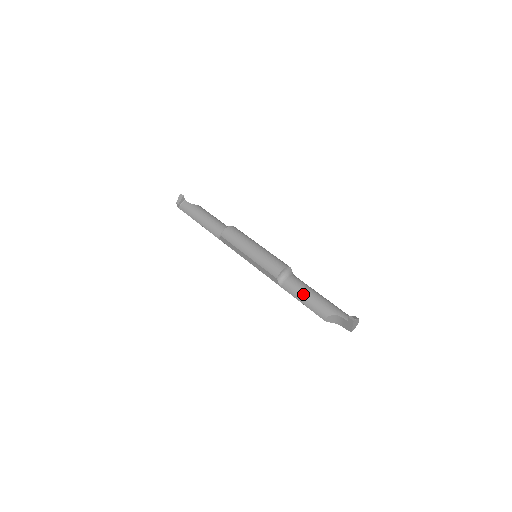
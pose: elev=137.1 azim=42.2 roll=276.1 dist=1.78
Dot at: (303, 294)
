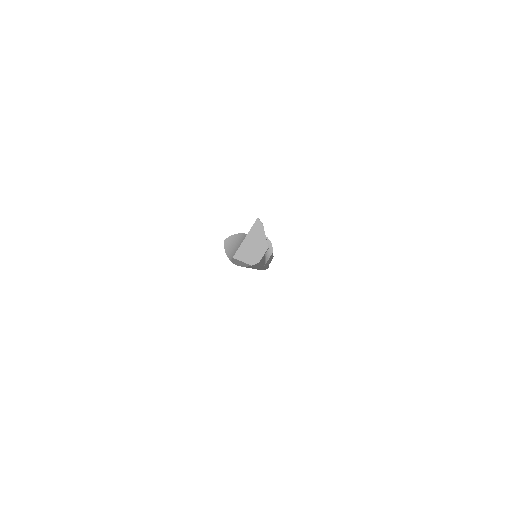
Dot at: occluded
